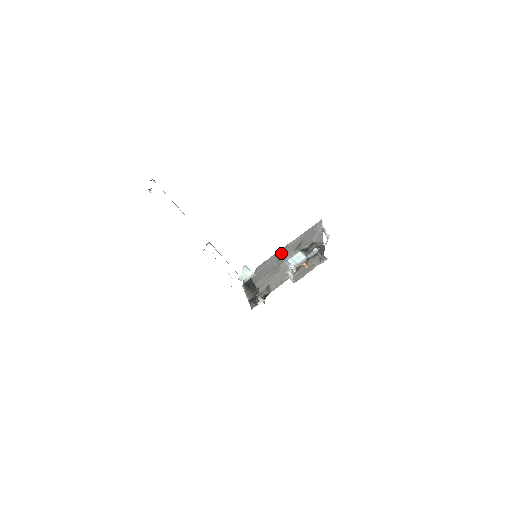
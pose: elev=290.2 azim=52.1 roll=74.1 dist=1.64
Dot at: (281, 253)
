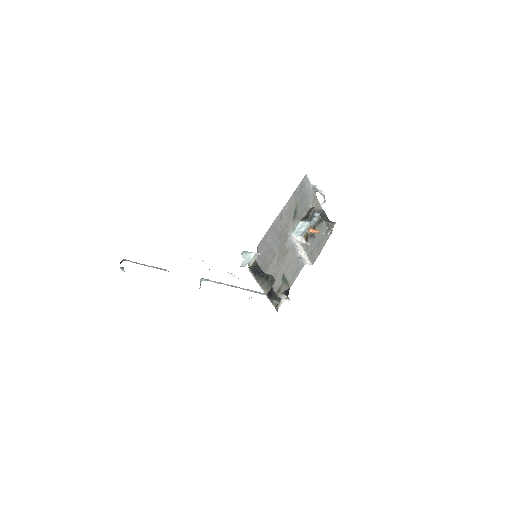
Dot at: (278, 225)
